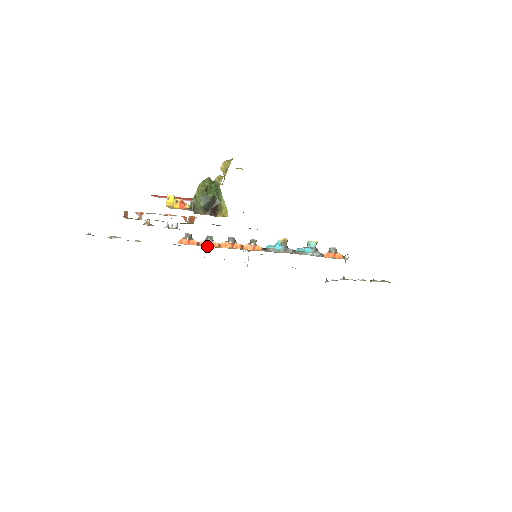
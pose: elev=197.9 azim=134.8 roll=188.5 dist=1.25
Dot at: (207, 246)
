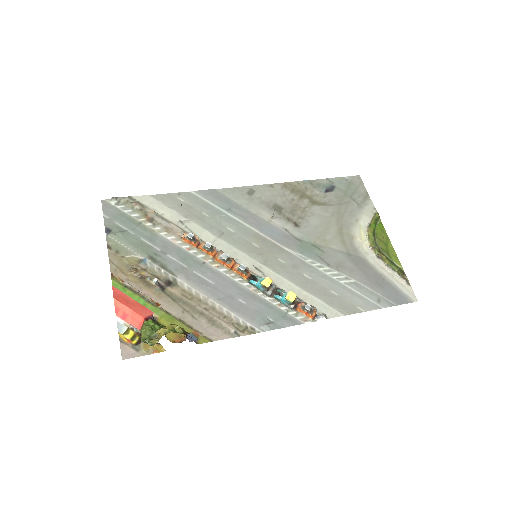
Dot at: (204, 252)
